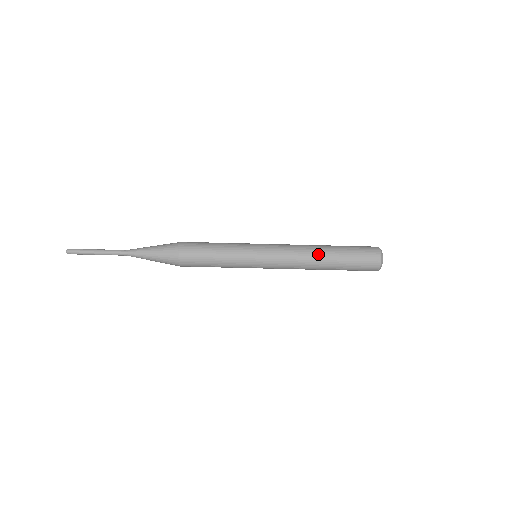
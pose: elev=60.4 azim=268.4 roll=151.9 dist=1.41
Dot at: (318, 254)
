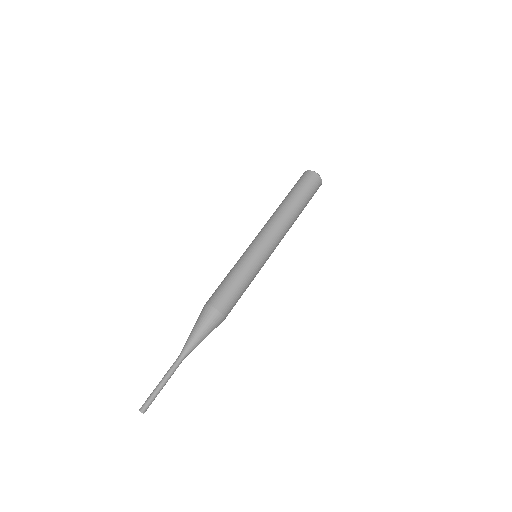
Dot at: (282, 208)
